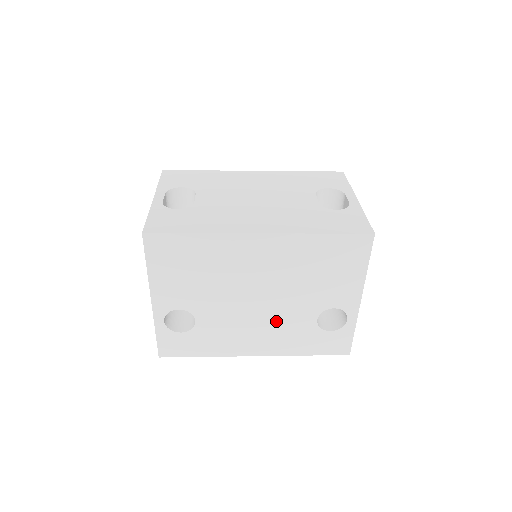
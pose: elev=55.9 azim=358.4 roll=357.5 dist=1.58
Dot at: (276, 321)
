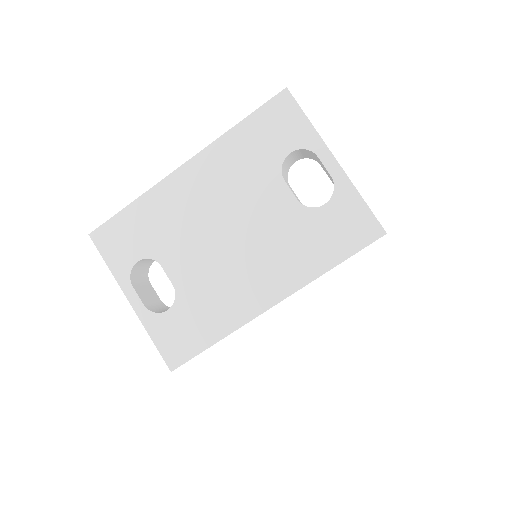
Dot at: occluded
